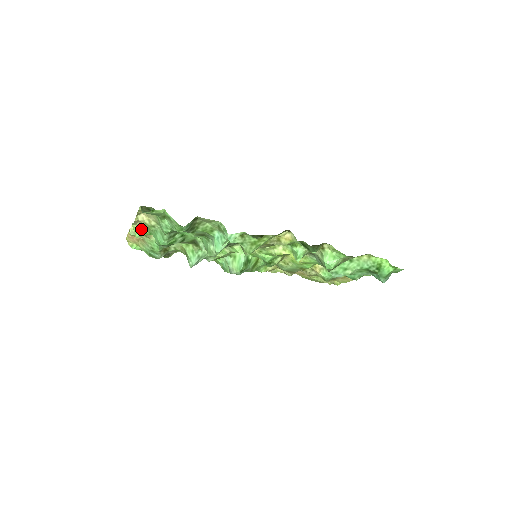
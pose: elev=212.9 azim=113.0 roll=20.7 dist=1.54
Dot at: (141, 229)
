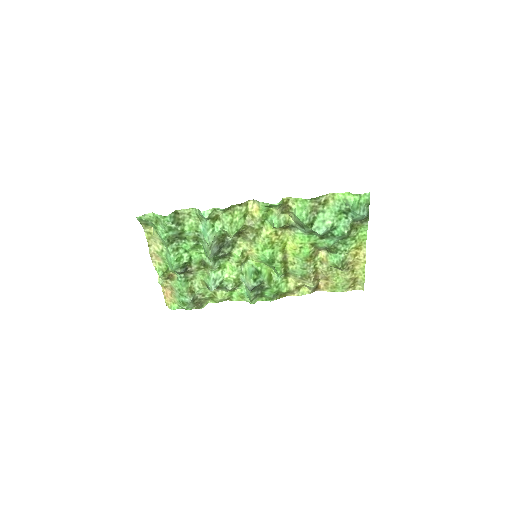
Dot at: (160, 267)
